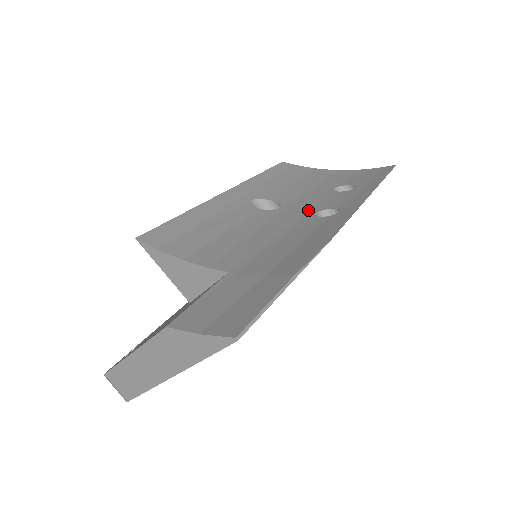
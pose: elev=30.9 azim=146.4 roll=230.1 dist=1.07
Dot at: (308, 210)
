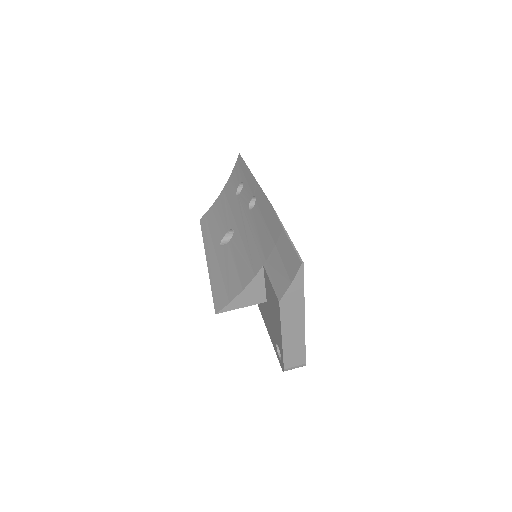
Dot at: (244, 214)
